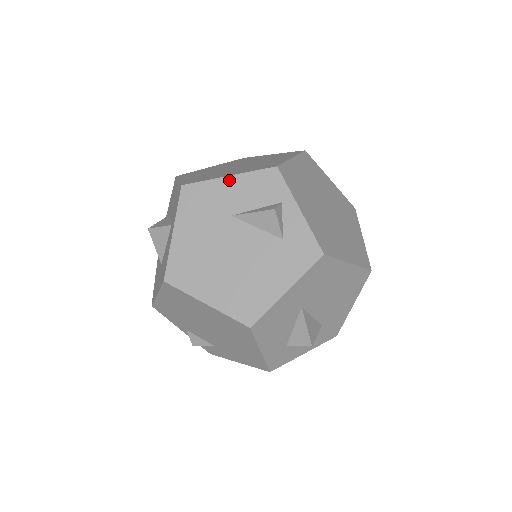
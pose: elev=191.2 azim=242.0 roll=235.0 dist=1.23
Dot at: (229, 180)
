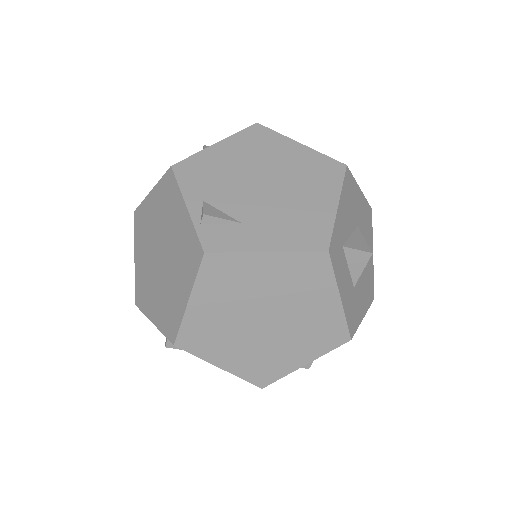
Dot at: occluded
